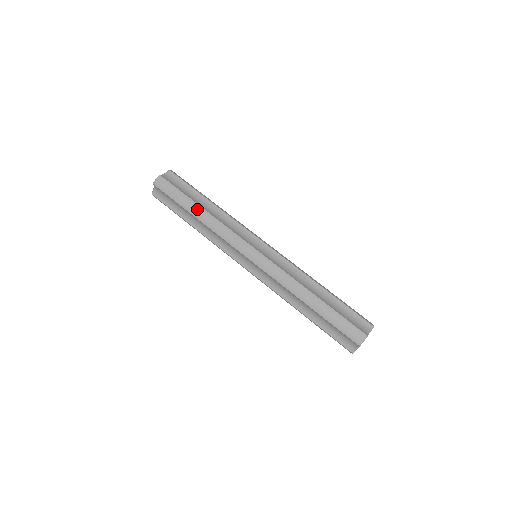
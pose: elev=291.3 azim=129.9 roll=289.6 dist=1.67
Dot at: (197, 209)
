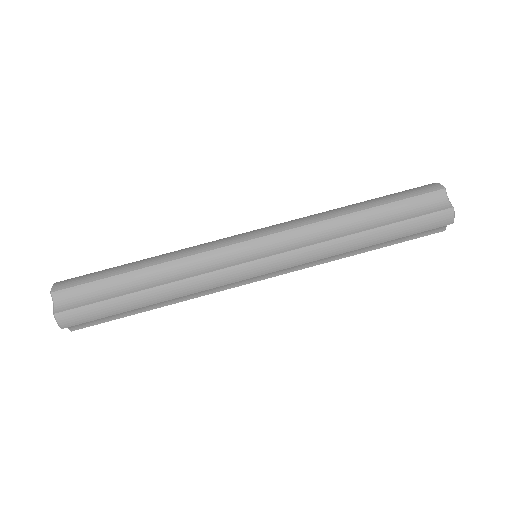
Dot at: (146, 297)
